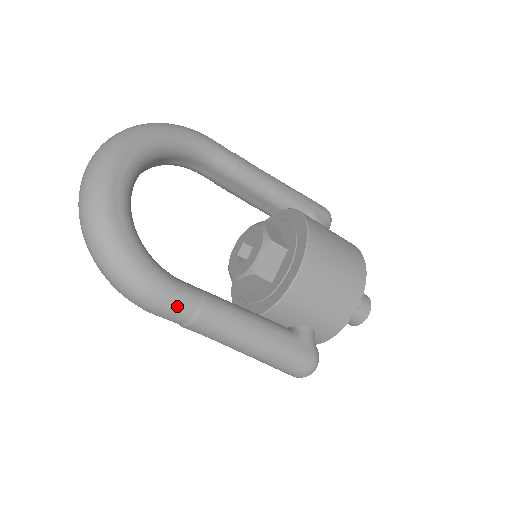
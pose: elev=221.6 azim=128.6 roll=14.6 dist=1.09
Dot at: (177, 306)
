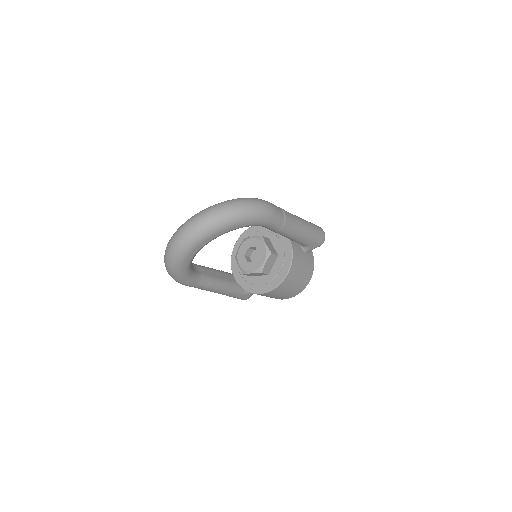
Dot at: occluded
